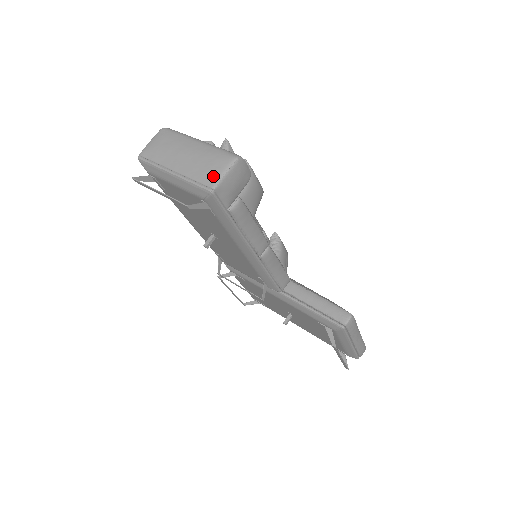
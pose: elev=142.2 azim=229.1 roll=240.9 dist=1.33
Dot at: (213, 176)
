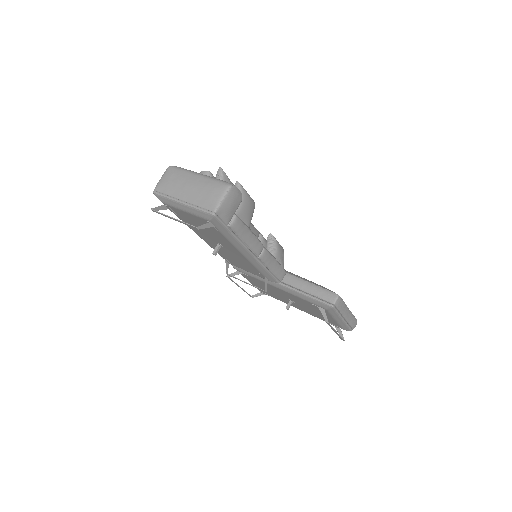
Dot at: (213, 202)
